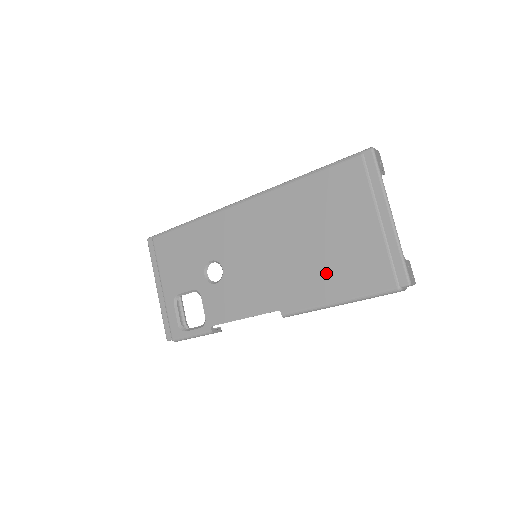
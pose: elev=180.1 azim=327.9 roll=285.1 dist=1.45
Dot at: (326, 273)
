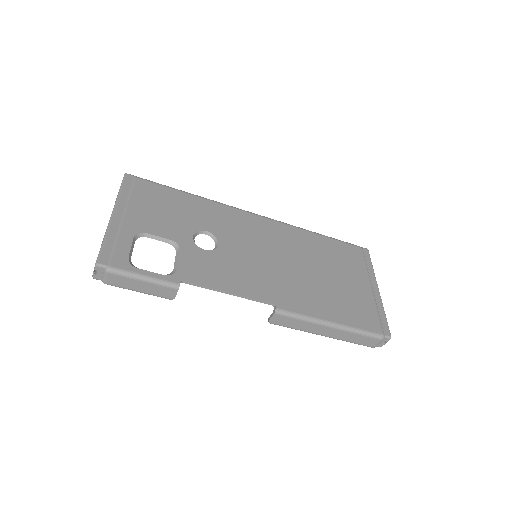
Dot at: (327, 298)
